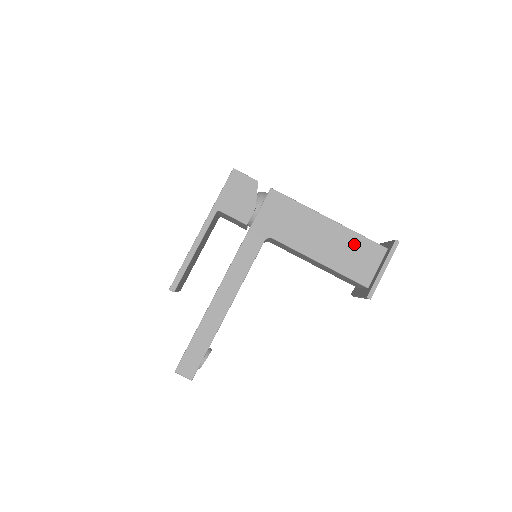
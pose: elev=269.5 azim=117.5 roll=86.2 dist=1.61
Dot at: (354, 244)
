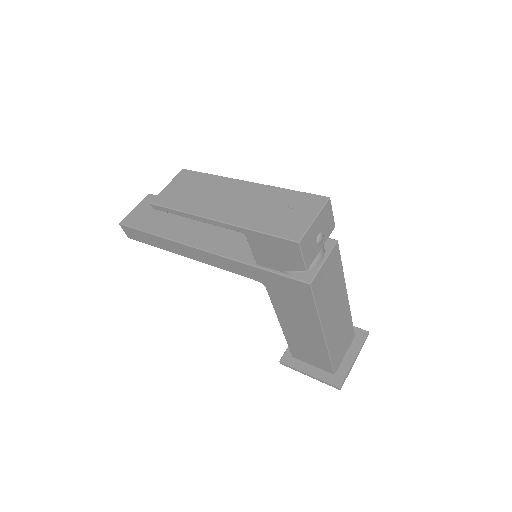
Dot at: (318, 352)
